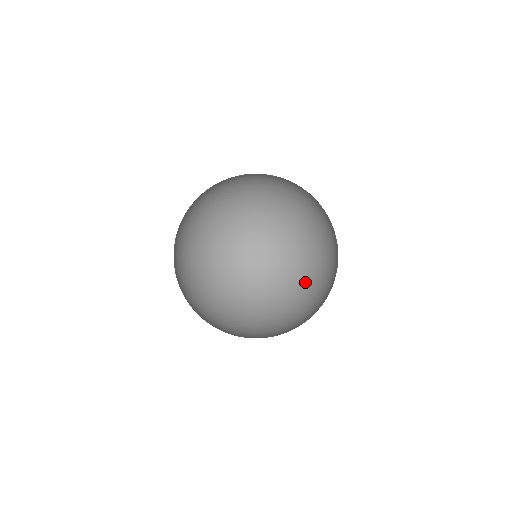
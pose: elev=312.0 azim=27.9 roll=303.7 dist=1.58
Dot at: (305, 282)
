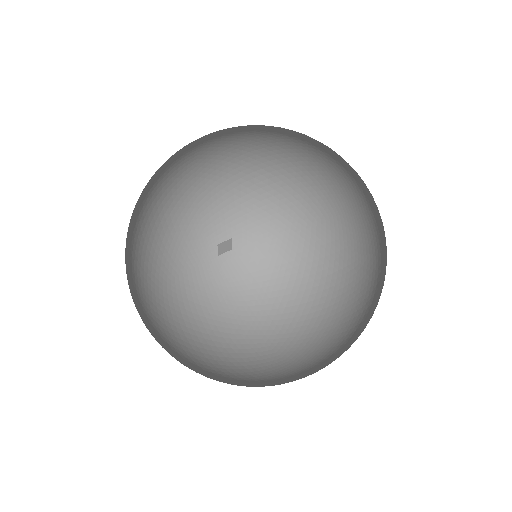
Dot at: (318, 253)
